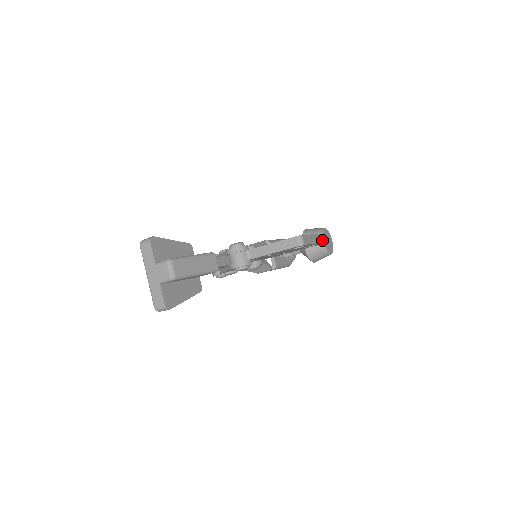
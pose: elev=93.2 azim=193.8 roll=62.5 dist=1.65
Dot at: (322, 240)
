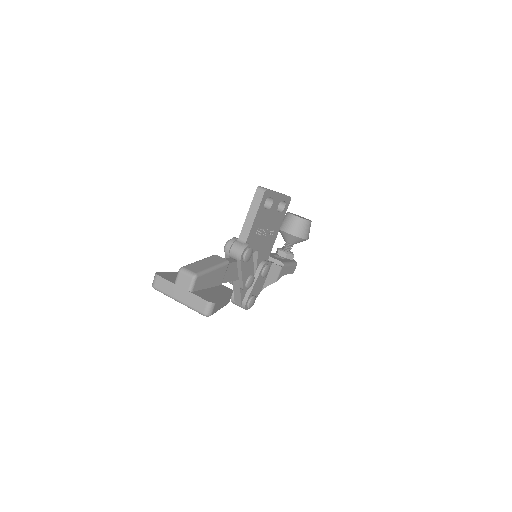
Dot at: occluded
